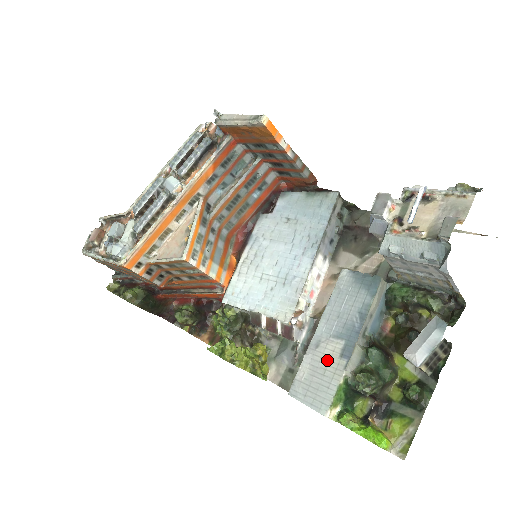
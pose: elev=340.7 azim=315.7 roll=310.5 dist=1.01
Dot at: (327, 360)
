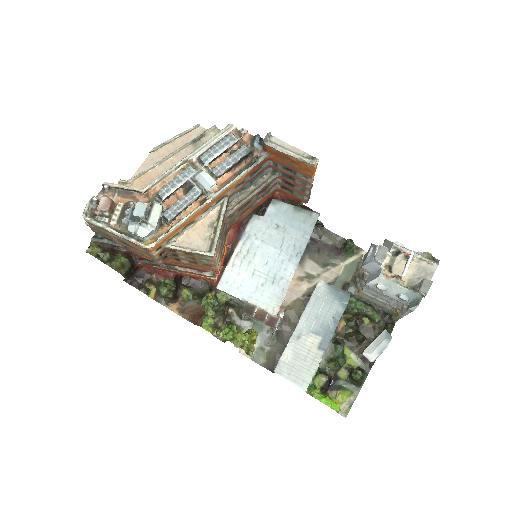
Dot at: (308, 350)
